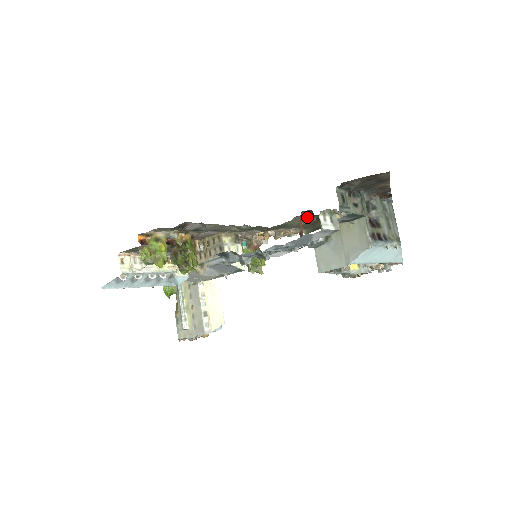
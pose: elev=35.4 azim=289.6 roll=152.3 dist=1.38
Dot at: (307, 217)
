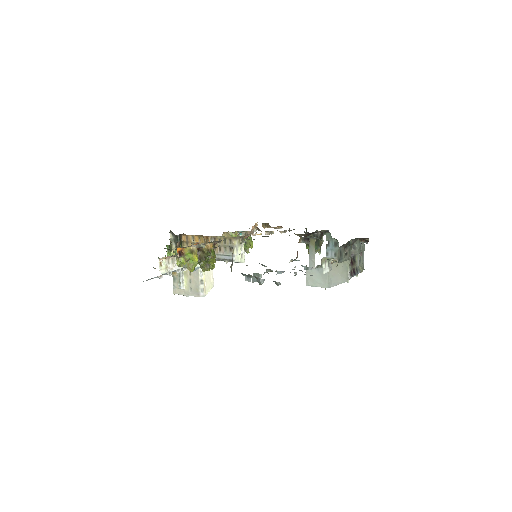
Dot at: (303, 239)
